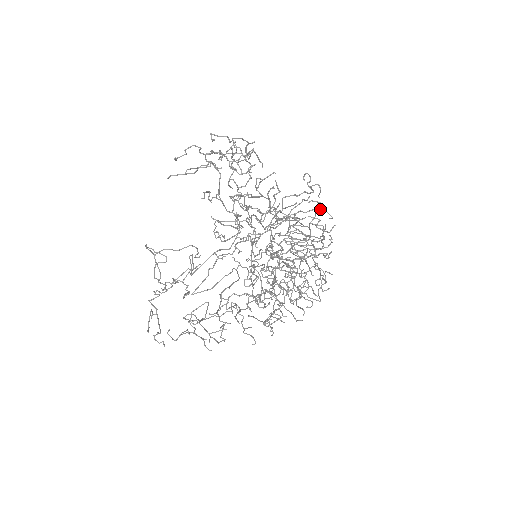
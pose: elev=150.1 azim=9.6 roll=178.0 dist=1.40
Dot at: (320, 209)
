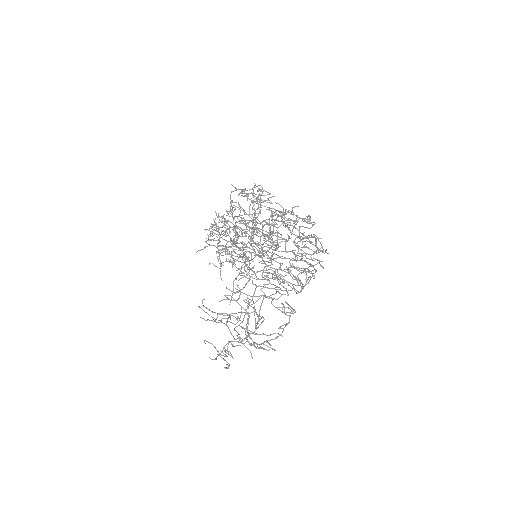
Dot at: (241, 189)
